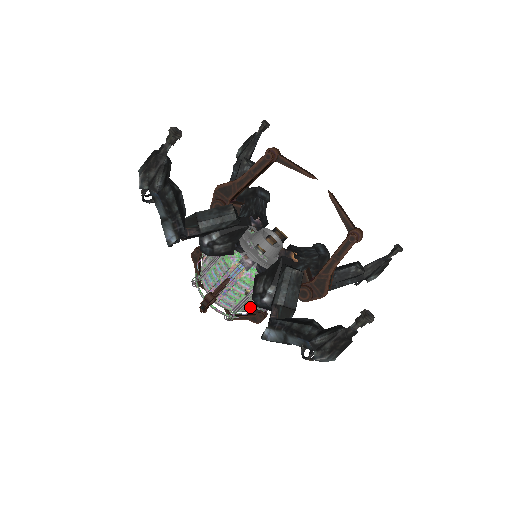
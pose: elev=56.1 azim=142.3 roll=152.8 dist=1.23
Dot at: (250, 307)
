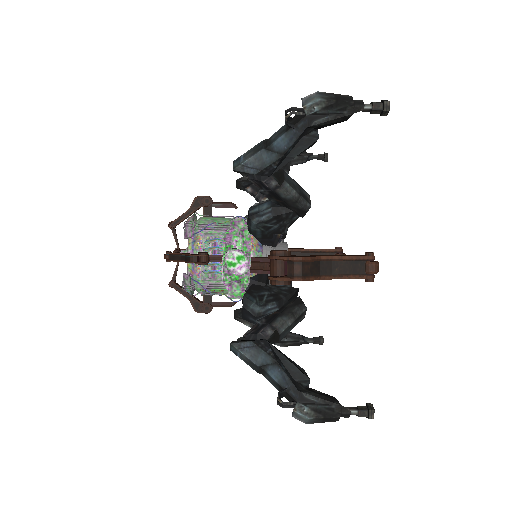
Dot at: occluded
